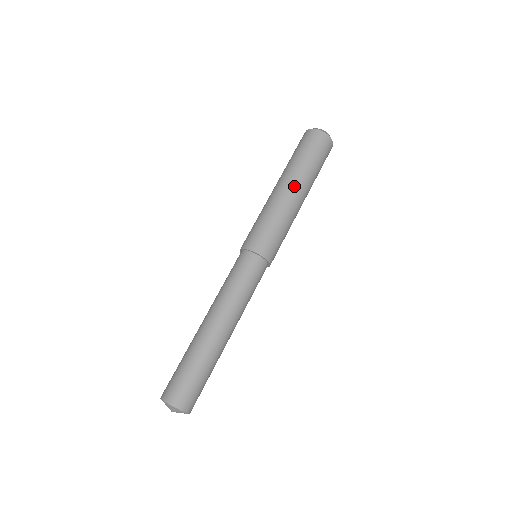
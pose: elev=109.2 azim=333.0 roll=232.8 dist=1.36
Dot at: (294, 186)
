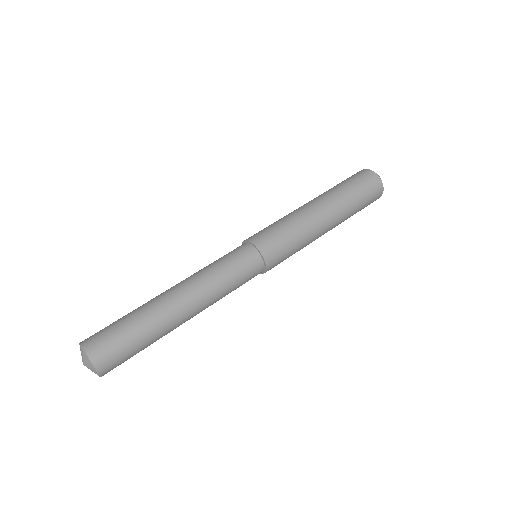
Dot at: (315, 200)
